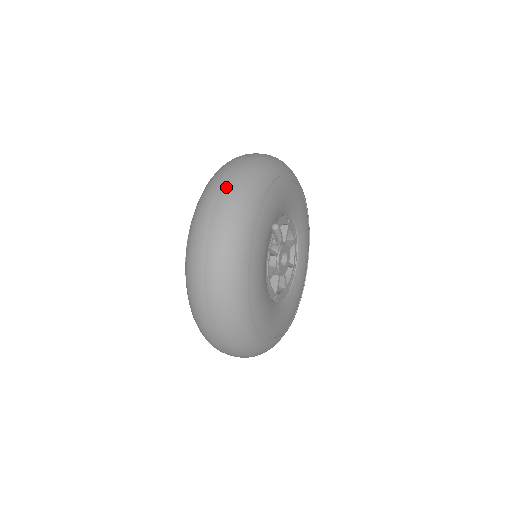
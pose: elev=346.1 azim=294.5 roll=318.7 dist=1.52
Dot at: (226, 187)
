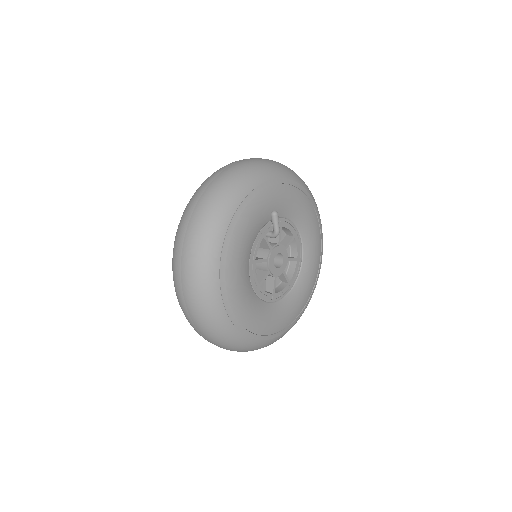
Dot at: (241, 162)
